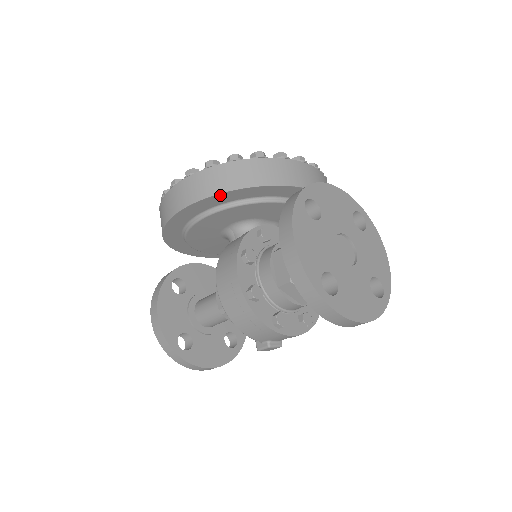
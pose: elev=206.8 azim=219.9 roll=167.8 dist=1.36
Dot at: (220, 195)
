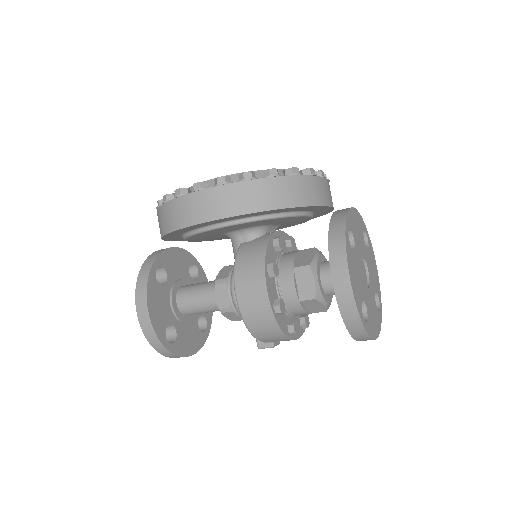
Dot at: (259, 212)
